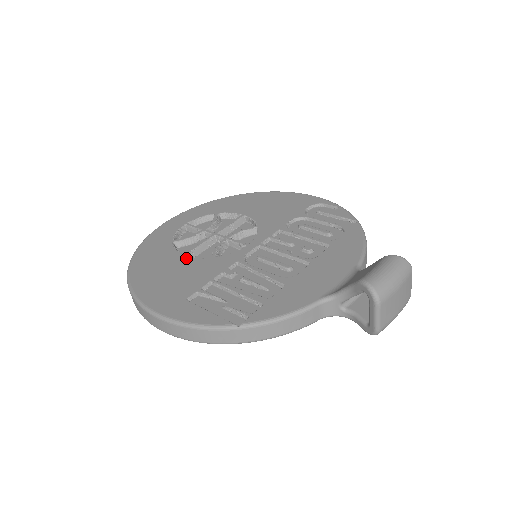
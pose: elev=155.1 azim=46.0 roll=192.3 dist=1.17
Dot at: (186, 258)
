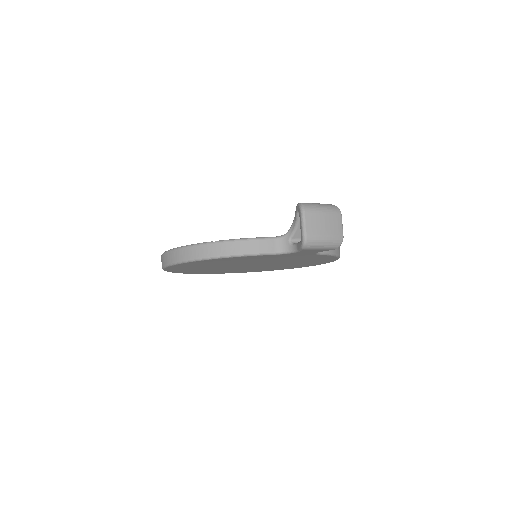
Dot at: occluded
